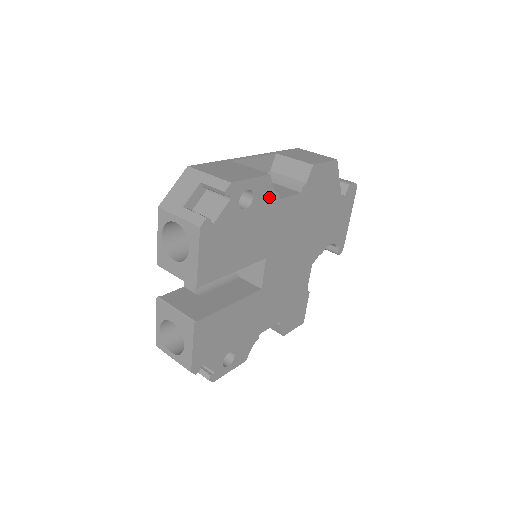
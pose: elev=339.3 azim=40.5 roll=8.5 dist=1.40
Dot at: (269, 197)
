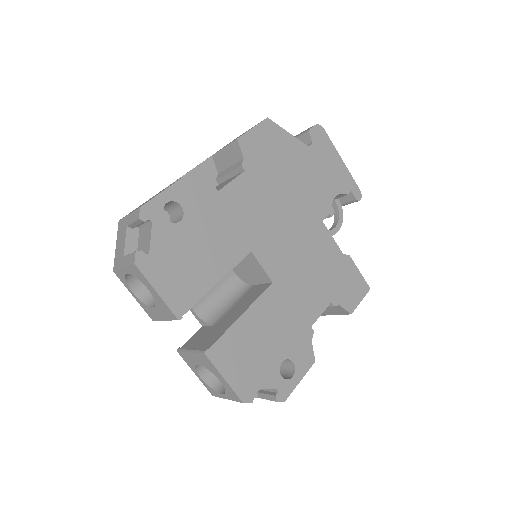
Dot at: (203, 195)
